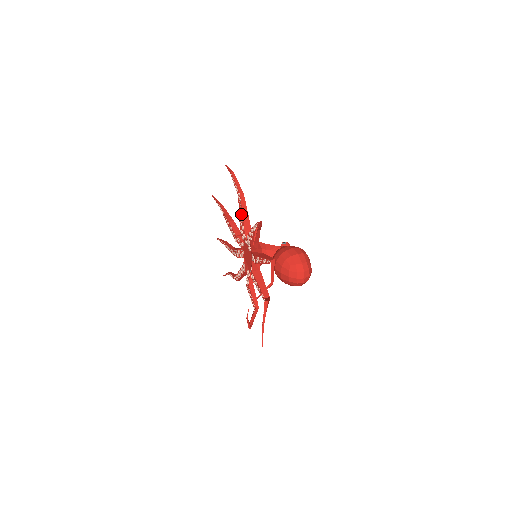
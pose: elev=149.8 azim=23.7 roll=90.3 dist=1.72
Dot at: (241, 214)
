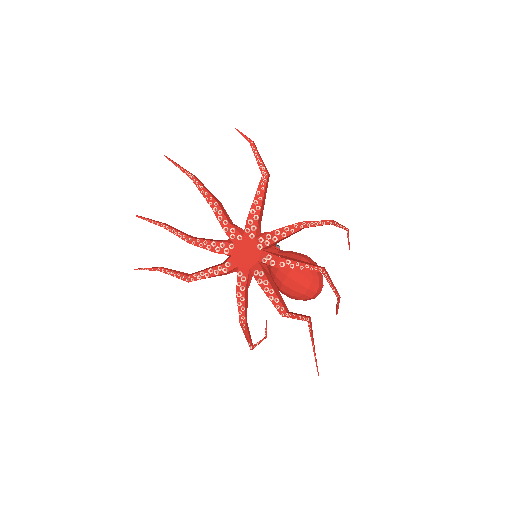
Dot at: (261, 199)
